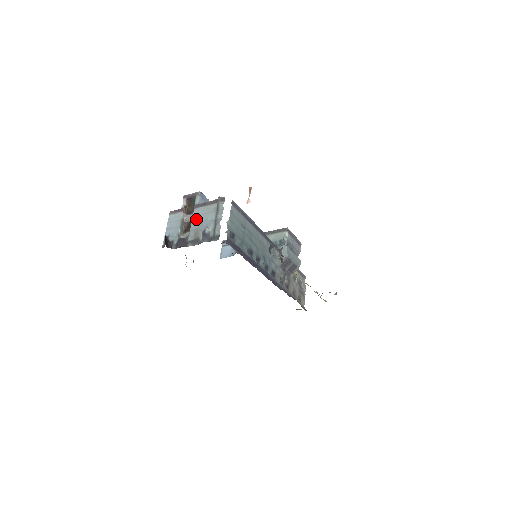
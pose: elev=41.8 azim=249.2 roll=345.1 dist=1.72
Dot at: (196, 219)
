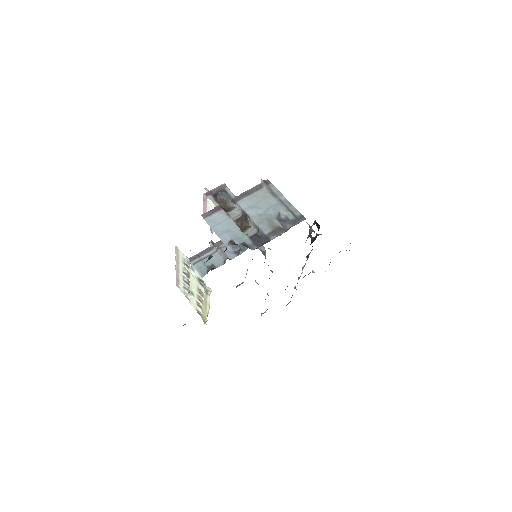
Dot at: (253, 210)
